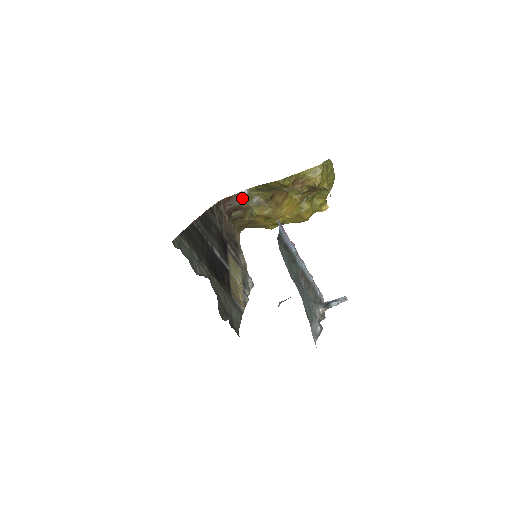
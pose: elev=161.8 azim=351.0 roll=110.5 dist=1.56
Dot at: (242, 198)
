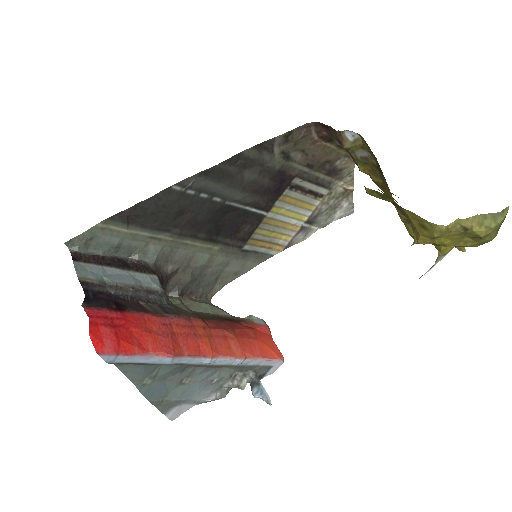
Dot at: (341, 141)
